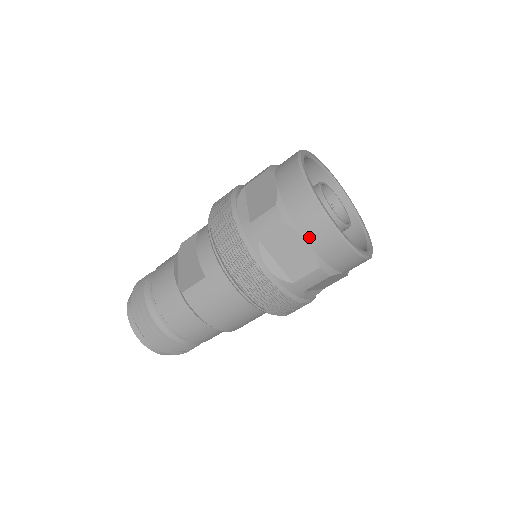
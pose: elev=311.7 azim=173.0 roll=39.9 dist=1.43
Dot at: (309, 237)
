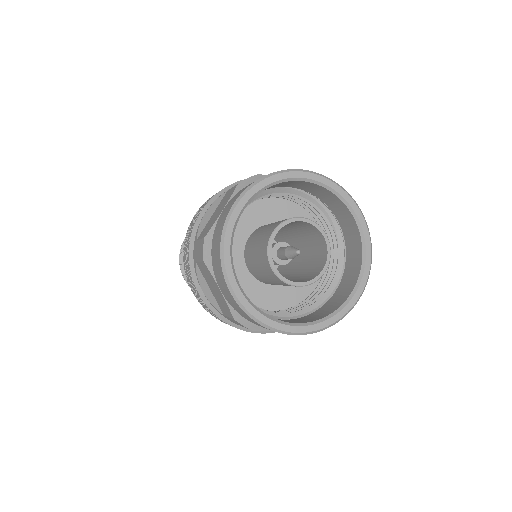
Dot at: (220, 287)
